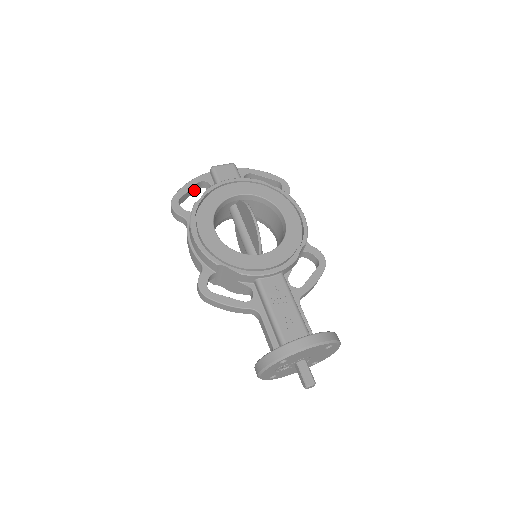
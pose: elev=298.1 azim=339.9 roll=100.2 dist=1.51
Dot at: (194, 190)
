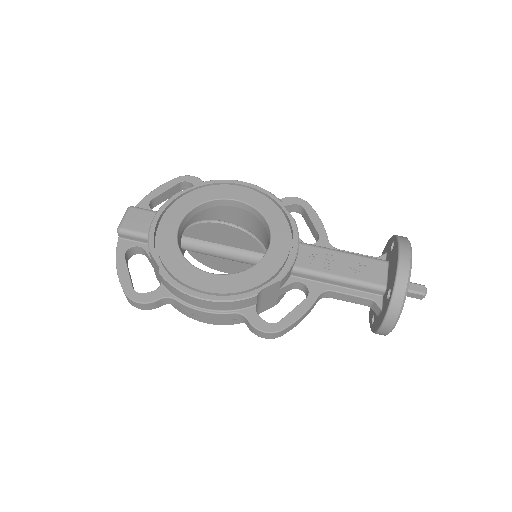
Dot at: occluded
